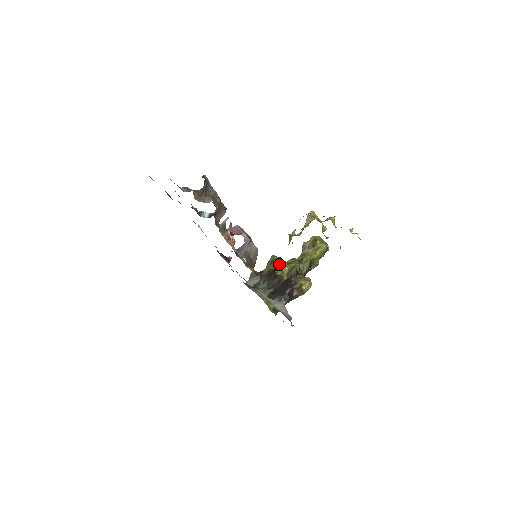
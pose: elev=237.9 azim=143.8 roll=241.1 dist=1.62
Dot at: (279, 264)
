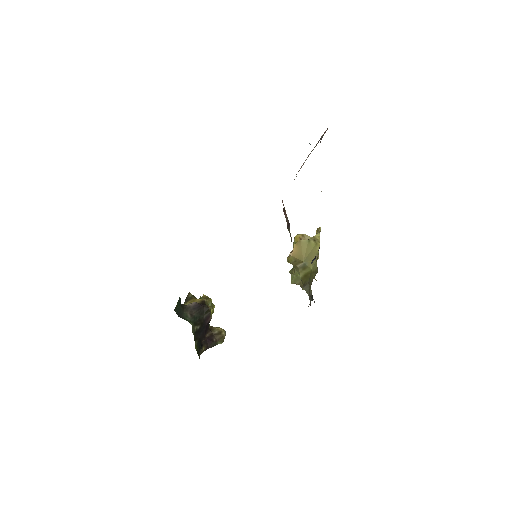
Dot at: (205, 300)
